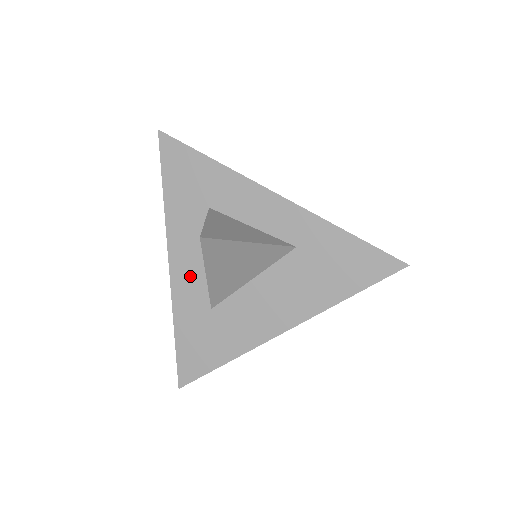
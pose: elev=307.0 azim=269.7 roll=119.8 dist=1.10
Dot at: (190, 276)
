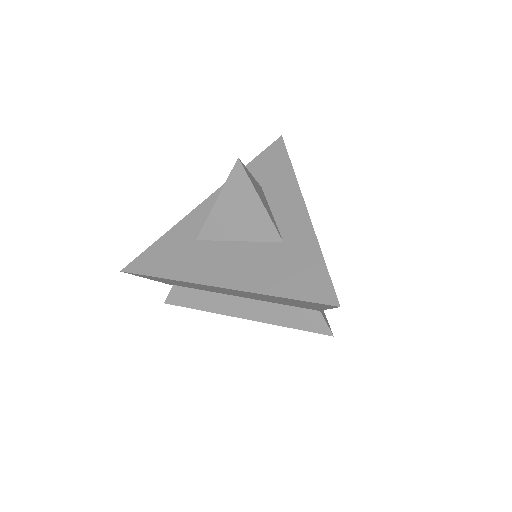
Dot at: (208, 214)
